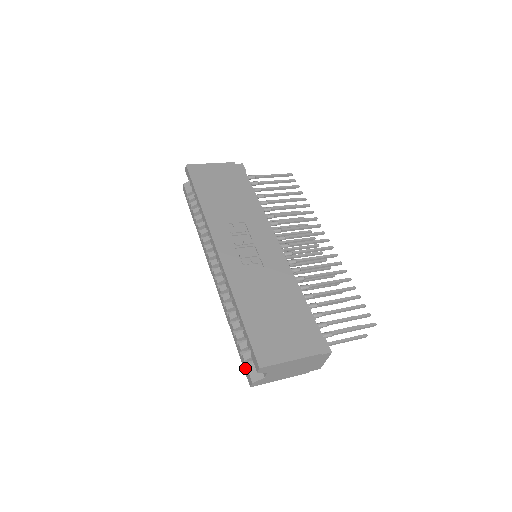
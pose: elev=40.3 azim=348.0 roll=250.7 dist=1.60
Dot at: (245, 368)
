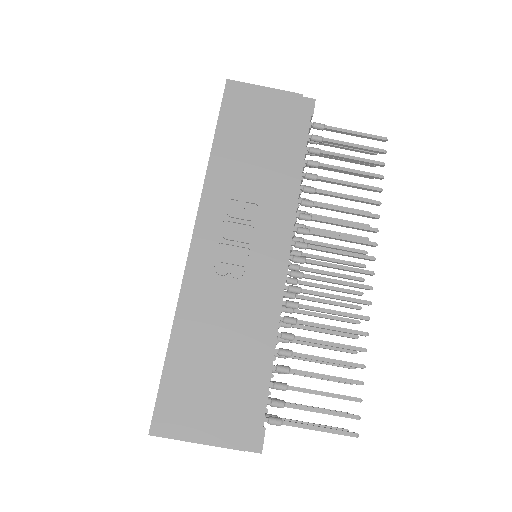
Dot at: occluded
